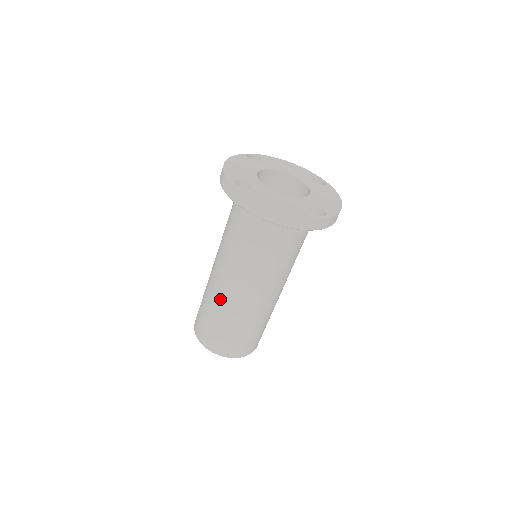
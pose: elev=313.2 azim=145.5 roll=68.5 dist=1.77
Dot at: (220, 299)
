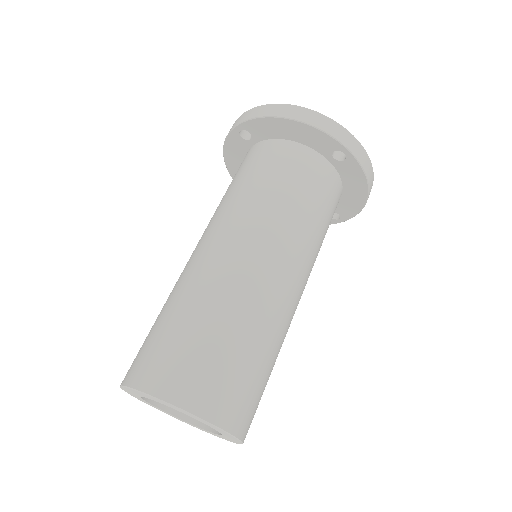
Dot at: (192, 276)
